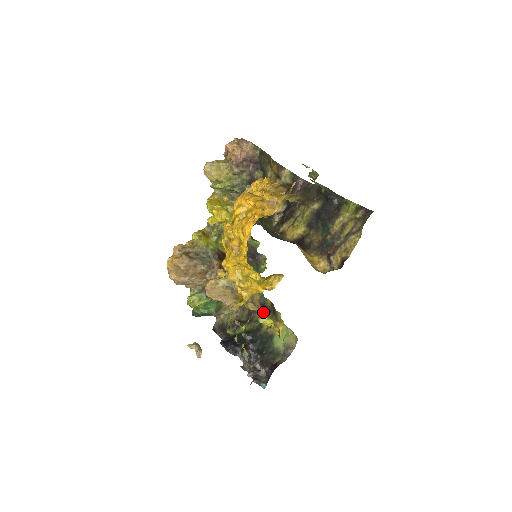
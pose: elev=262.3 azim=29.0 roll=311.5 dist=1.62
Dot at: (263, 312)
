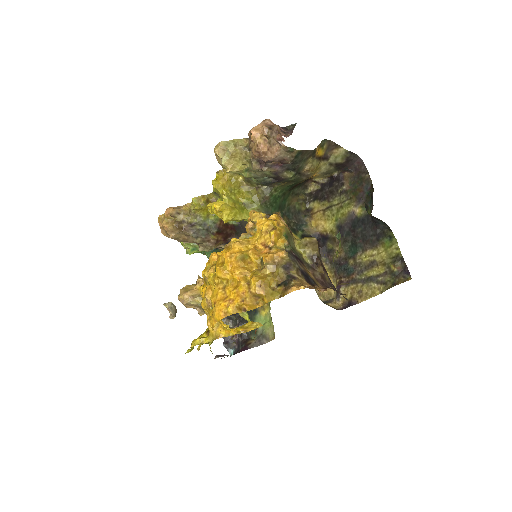
Dot at: occluded
